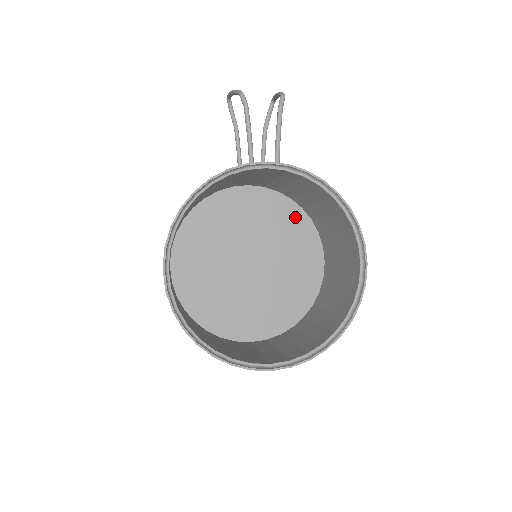
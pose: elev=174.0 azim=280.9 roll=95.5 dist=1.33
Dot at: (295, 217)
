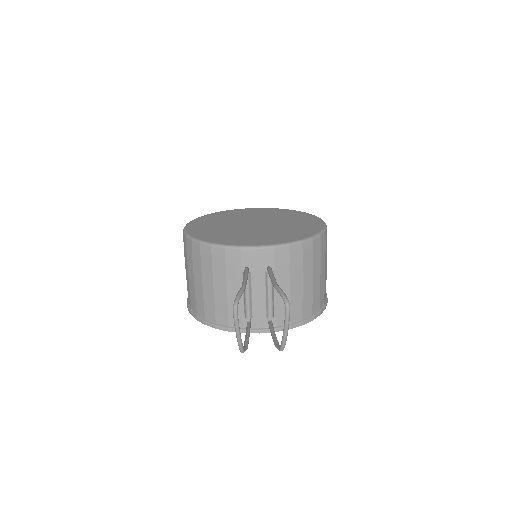
Dot at: occluded
